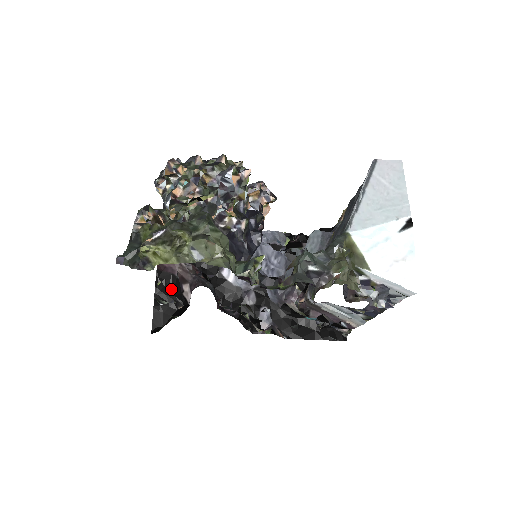
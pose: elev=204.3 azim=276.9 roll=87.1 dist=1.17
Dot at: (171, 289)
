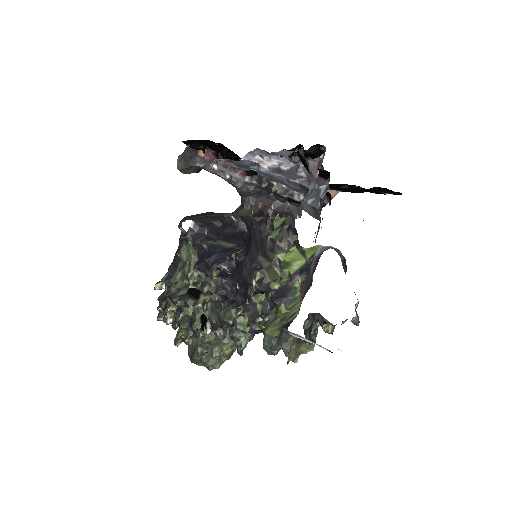
Dot at: occluded
